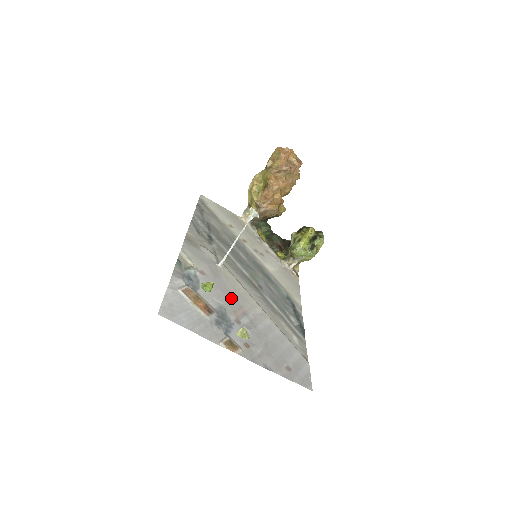
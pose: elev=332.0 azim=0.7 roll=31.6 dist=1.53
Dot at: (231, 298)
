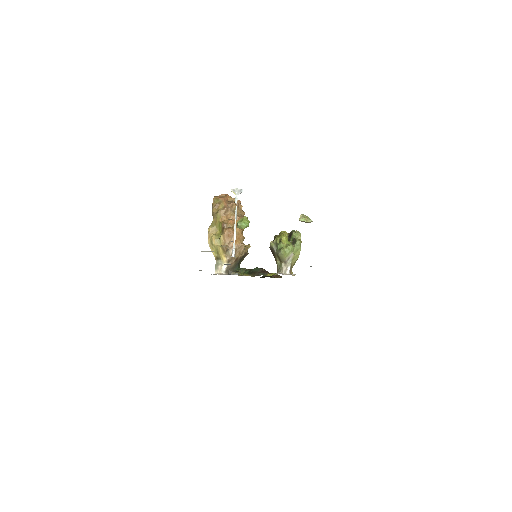
Dot at: occluded
